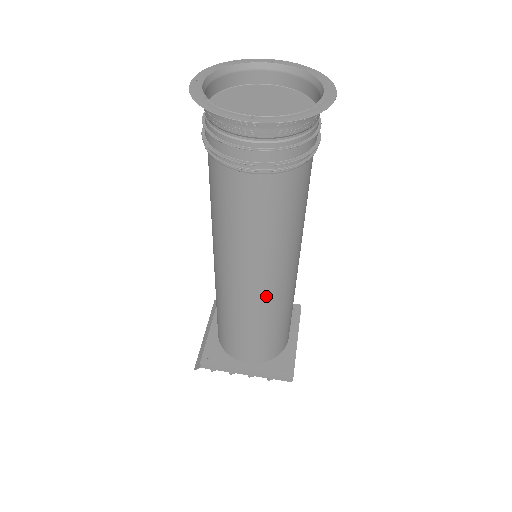
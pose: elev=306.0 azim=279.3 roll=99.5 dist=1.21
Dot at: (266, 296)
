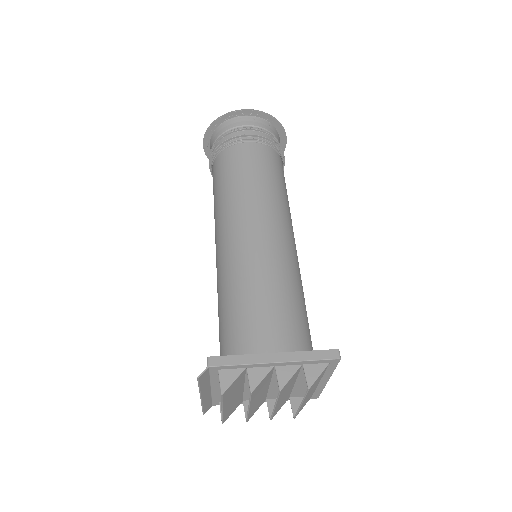
Dot at: (276, 244)
